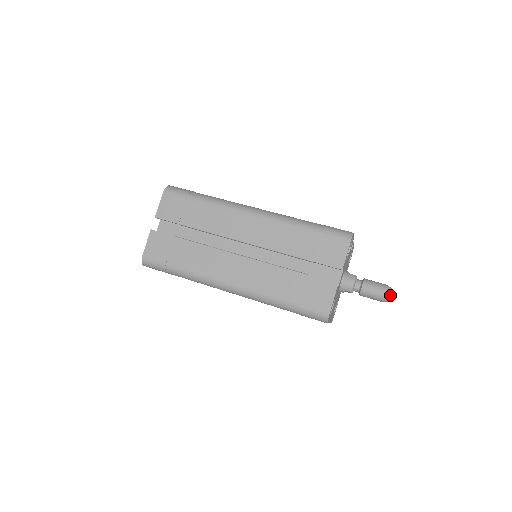
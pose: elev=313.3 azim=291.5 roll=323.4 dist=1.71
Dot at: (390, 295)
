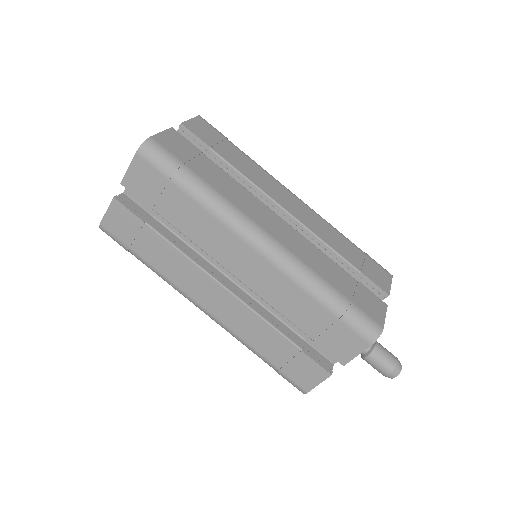
Dot at: (394, 377)
